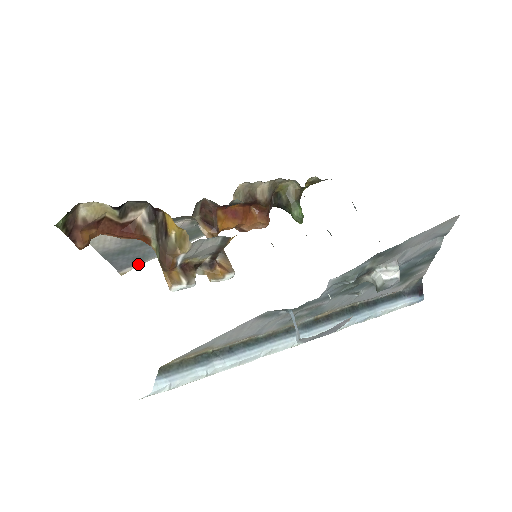
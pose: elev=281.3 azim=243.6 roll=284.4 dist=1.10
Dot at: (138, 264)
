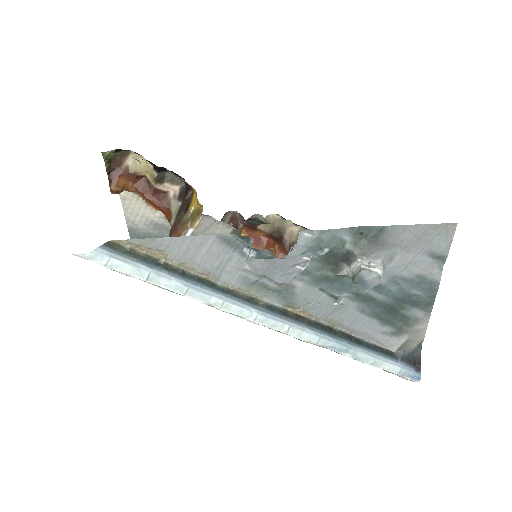
Dot at: occluded
